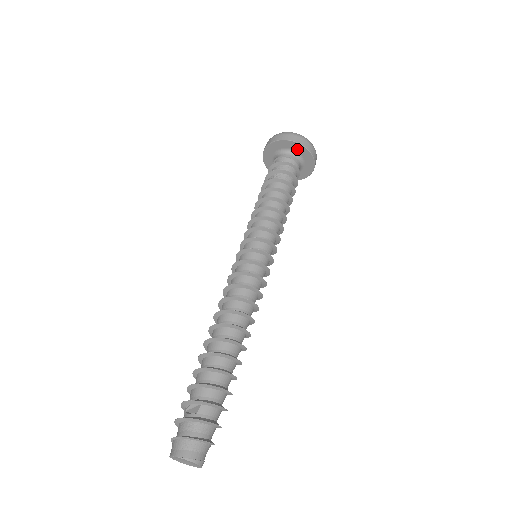
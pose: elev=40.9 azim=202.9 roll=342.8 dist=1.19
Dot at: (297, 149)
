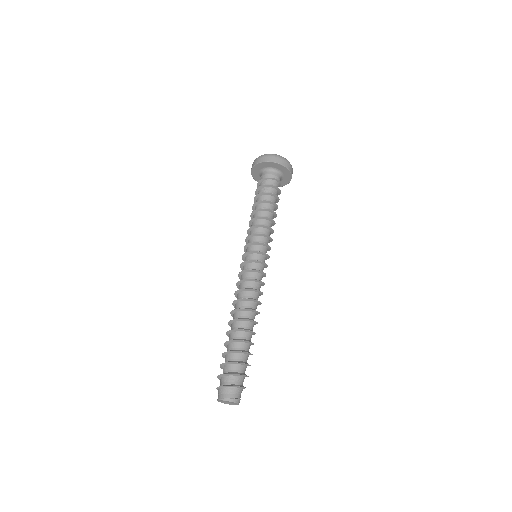
Dot at: (262, 166)
